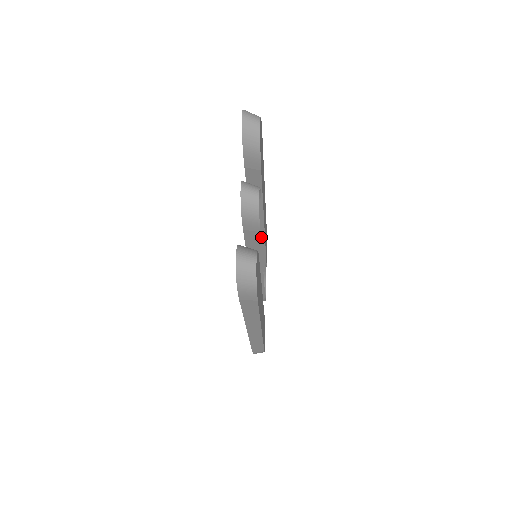
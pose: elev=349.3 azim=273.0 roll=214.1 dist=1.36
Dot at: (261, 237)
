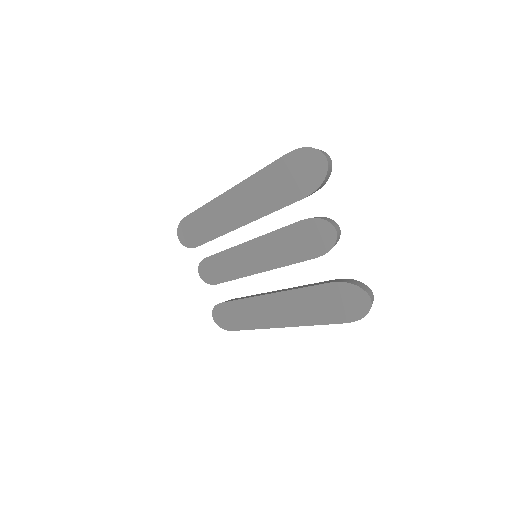
Dot at: occluded
